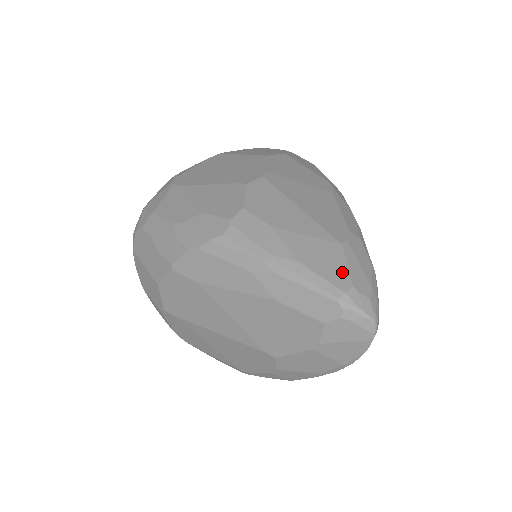
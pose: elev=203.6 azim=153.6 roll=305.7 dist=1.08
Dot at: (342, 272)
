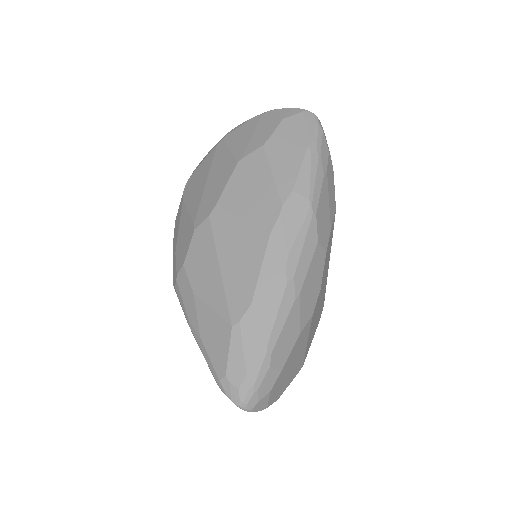
Dot at: (223, 359)
